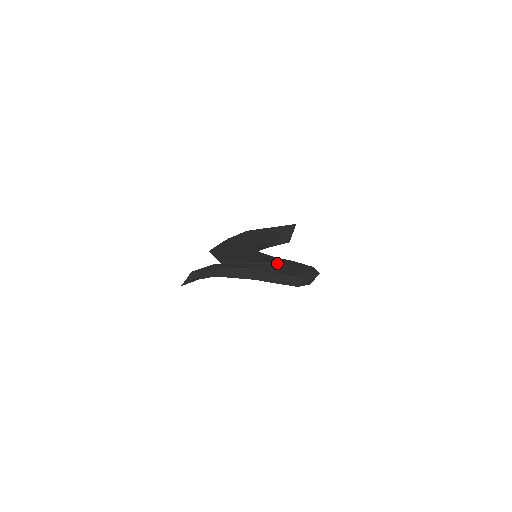
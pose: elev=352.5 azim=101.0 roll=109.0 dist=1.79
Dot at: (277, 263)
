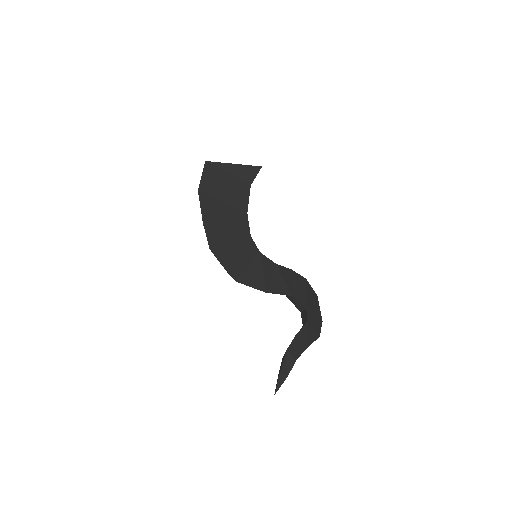
Dot at: (301, 302)
